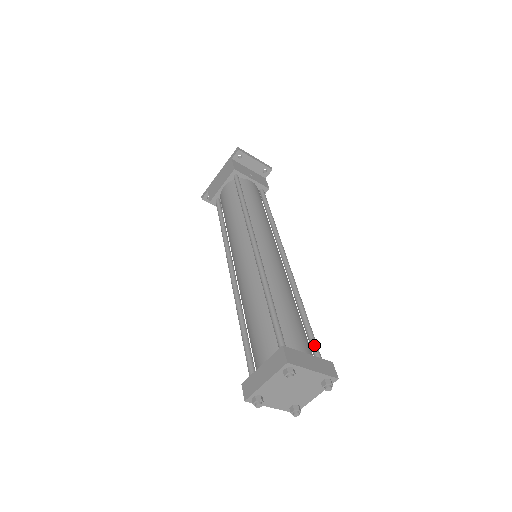
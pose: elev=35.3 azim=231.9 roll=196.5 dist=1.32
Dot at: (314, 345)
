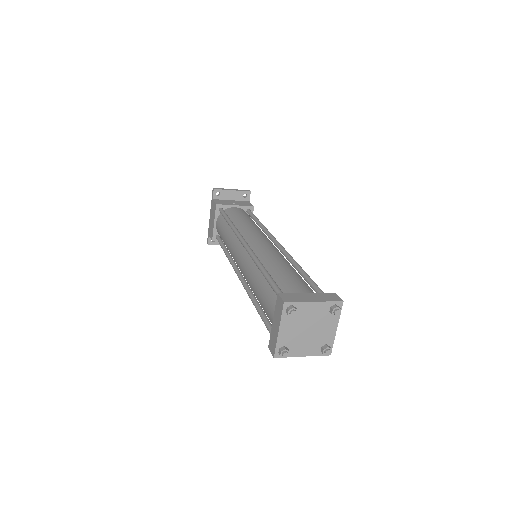
Dot at: (316, 289)
